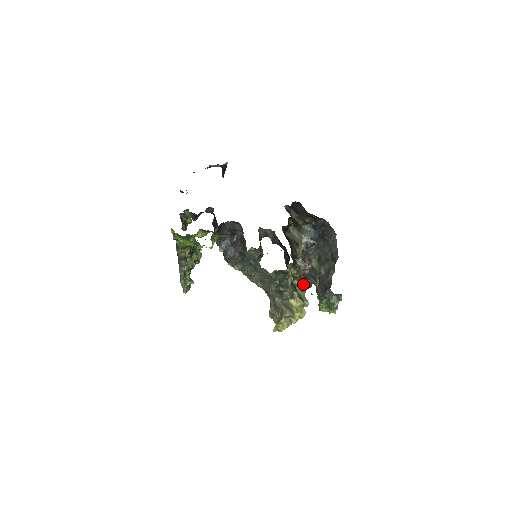
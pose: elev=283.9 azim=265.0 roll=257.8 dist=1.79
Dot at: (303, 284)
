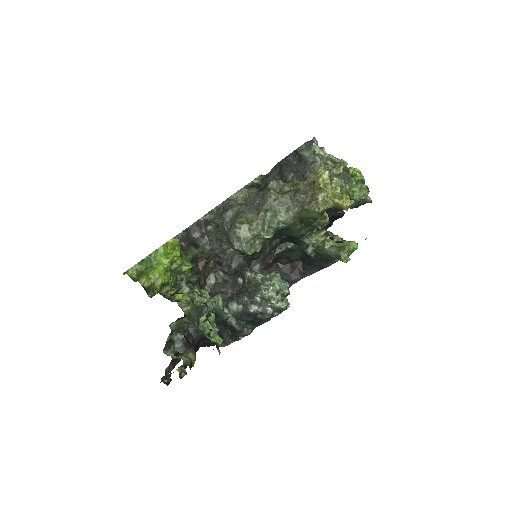
Dot at: occluded
